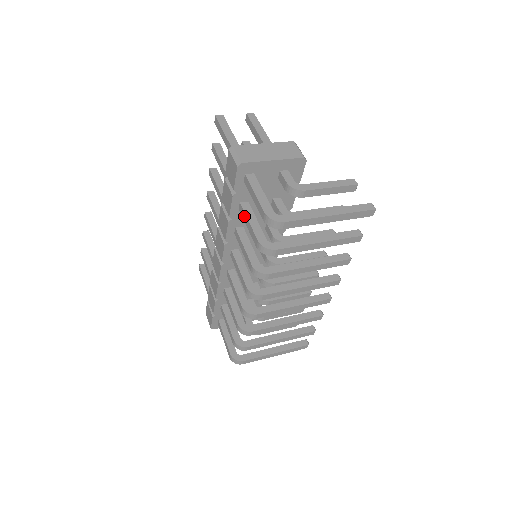
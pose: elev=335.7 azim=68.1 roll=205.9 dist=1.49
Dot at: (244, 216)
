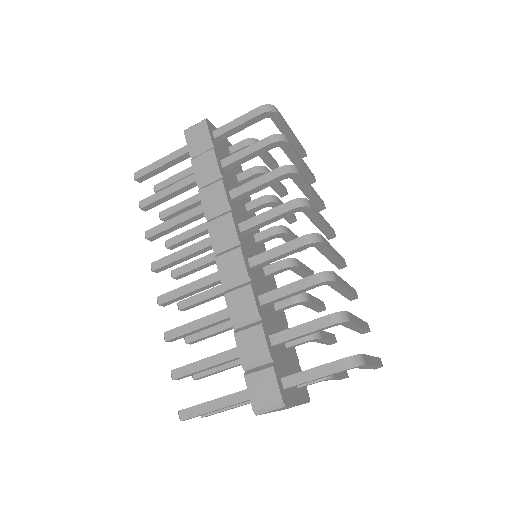
Dot at: (235, 156)
